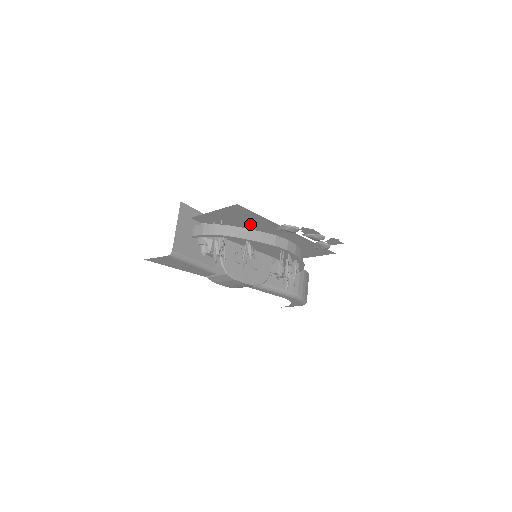
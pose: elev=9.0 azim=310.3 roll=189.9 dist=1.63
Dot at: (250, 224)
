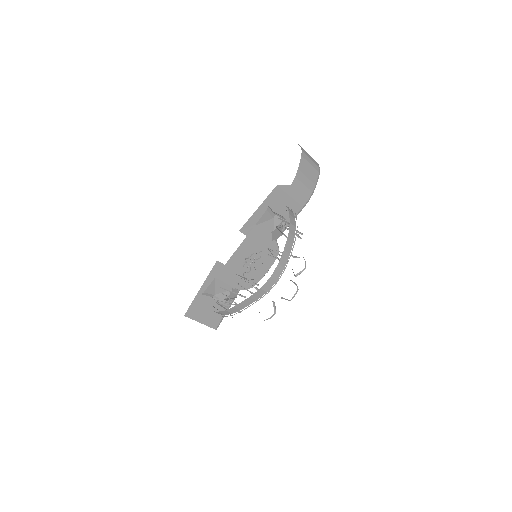
Dot at: occluded
